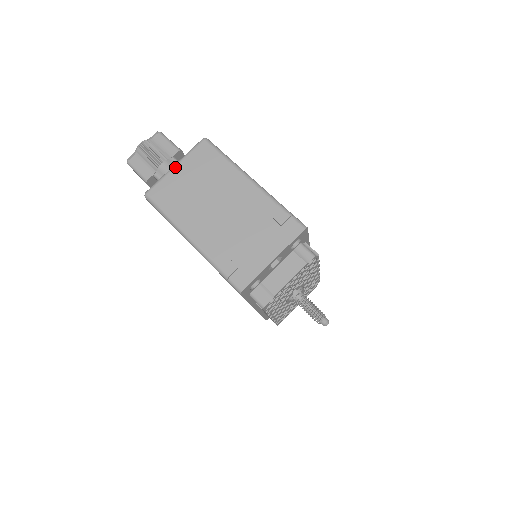
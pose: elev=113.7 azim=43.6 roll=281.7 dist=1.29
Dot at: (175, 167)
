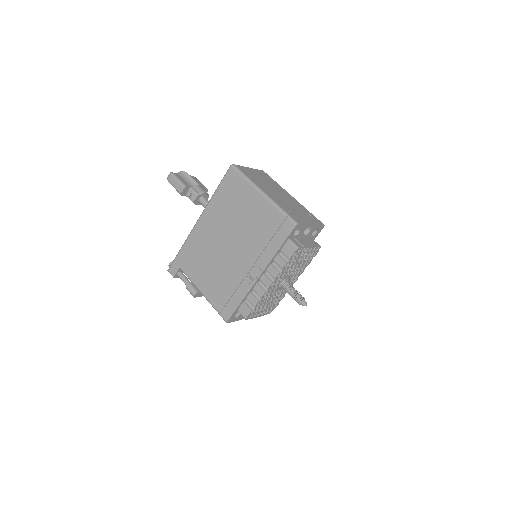
Dot at: (249, 168)
